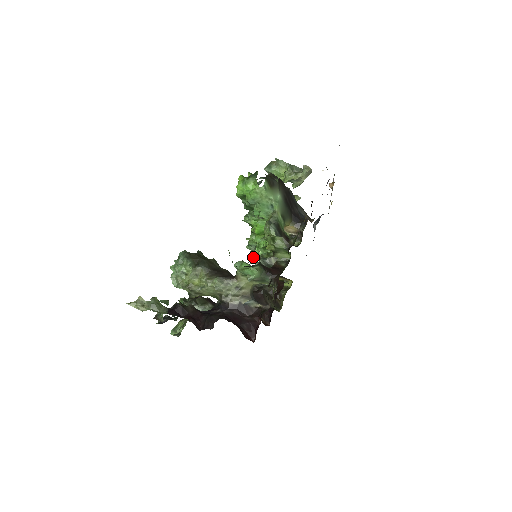
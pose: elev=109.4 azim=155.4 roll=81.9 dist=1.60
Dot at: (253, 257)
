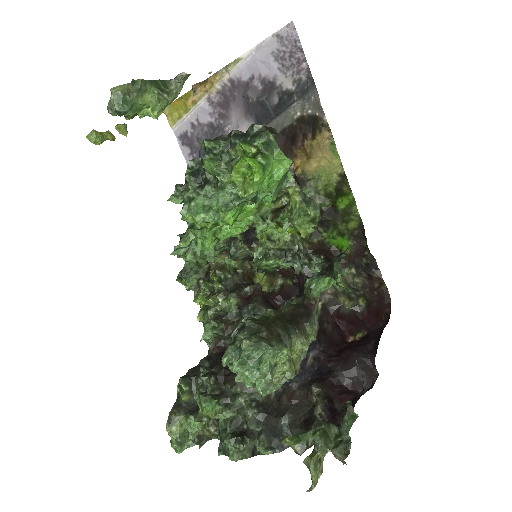
Dot at: (192, 259)
